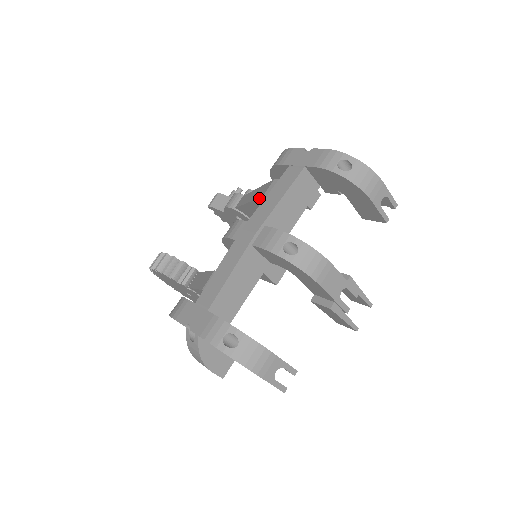
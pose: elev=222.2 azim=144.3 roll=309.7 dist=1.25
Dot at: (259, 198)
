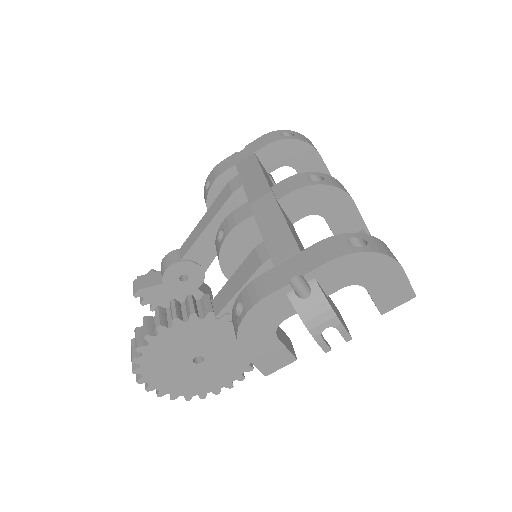
Dot at: (226, 201)
